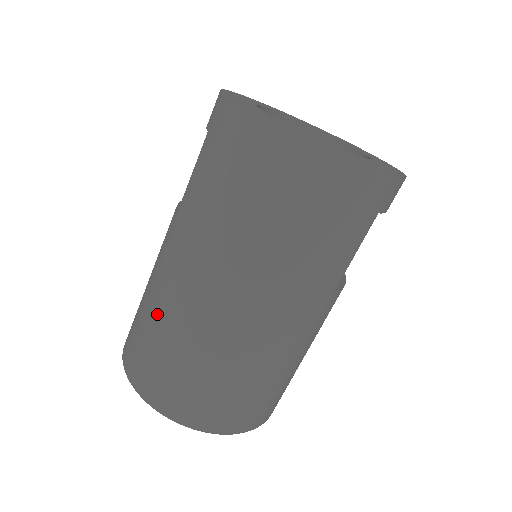
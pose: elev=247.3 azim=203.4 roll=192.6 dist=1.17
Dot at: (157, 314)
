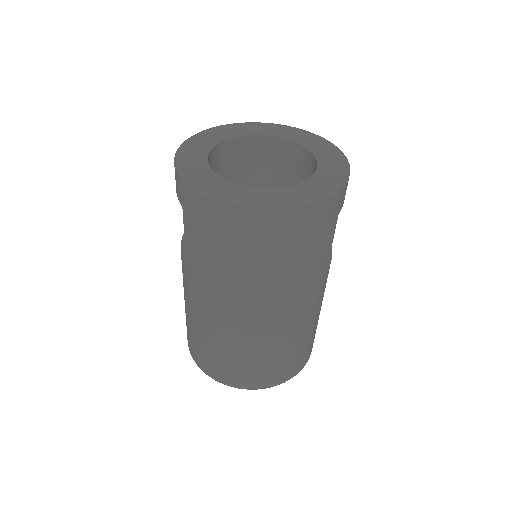
Dot at: (207, 335)
